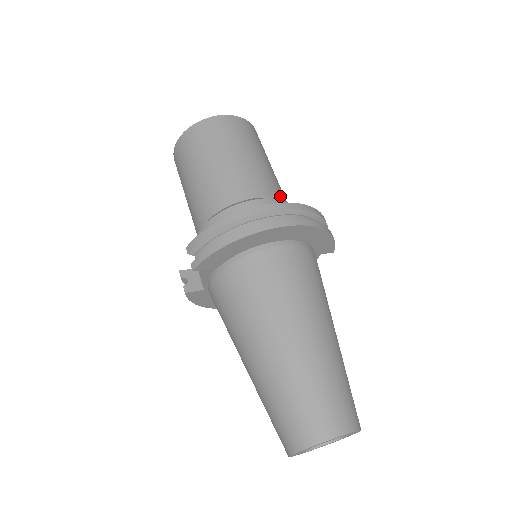
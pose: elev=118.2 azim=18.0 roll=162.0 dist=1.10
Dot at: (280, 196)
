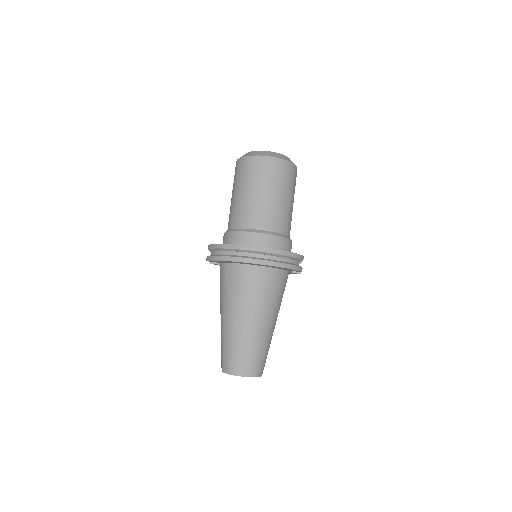
Dot at: (275, 228)
